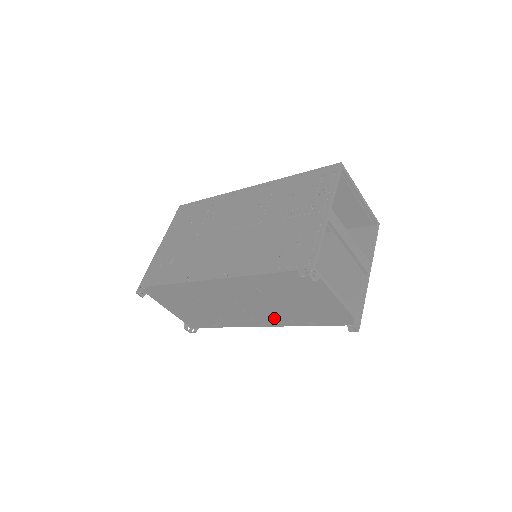
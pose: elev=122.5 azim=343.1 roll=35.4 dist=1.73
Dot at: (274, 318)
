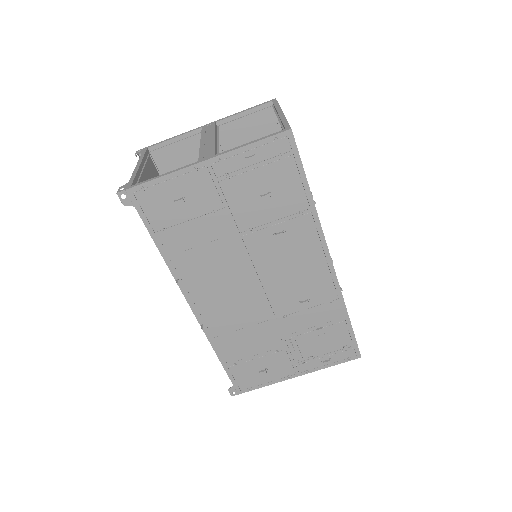
Dot at: occluded
